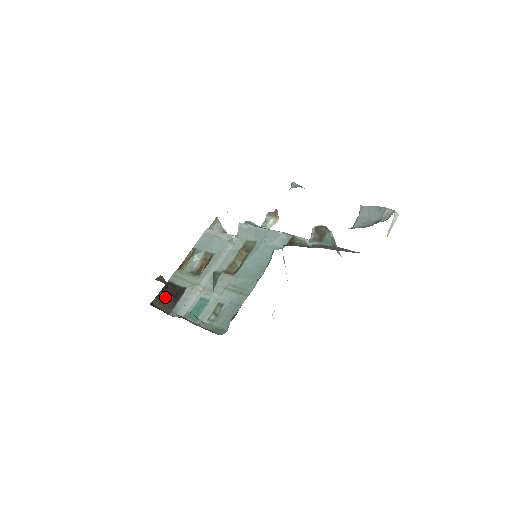
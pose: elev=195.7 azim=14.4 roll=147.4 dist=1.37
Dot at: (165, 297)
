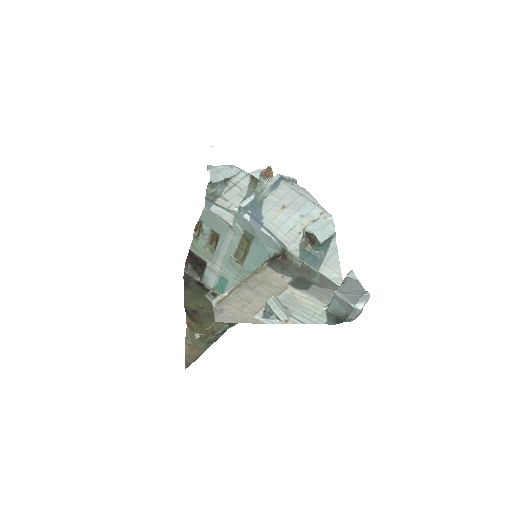
Dot at: (193, 264)
